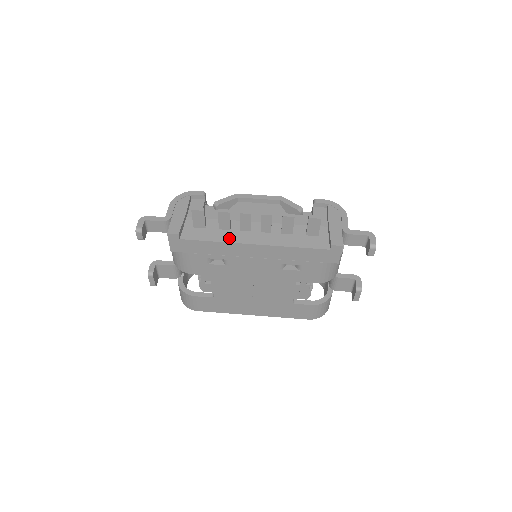
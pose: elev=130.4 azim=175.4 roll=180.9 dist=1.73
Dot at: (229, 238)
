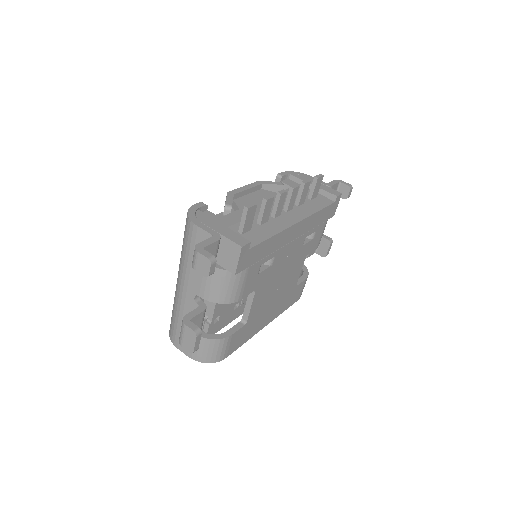
Dot at: (278, 227)
